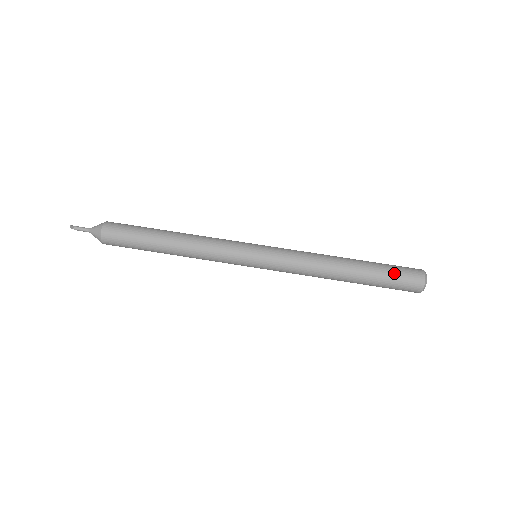
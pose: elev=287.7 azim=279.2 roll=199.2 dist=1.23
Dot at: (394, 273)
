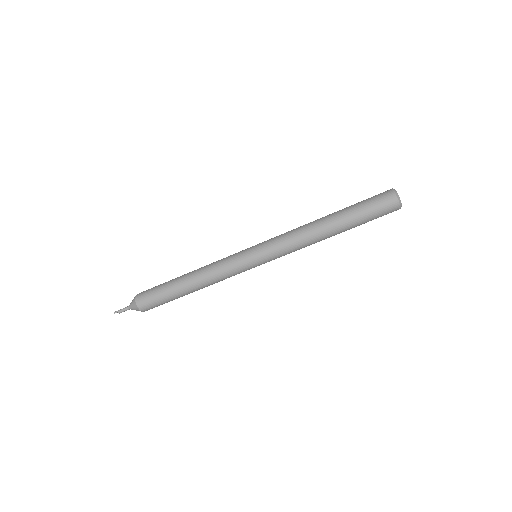
Dot at: (370, 212)
